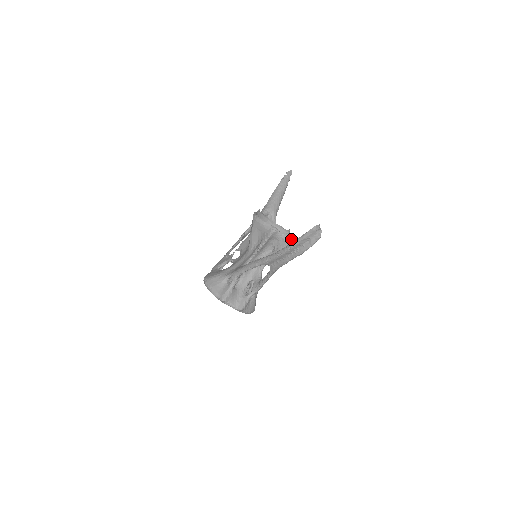
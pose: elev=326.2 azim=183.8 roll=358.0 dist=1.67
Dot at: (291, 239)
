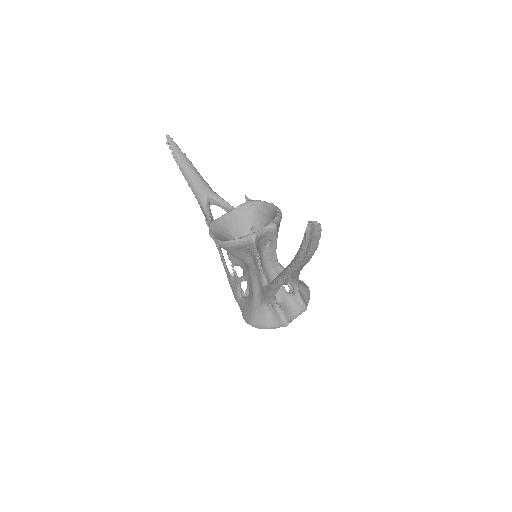
Dot at: (273, 223)
